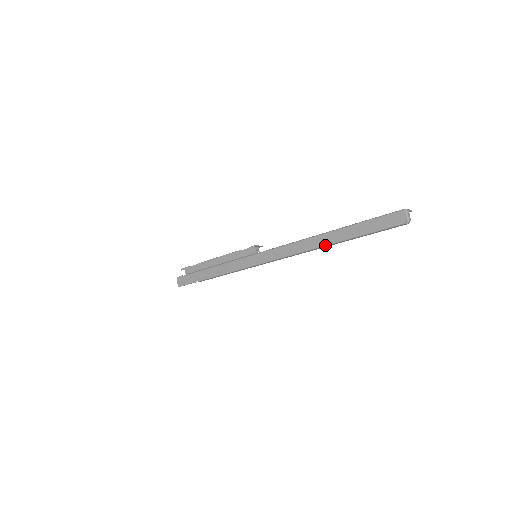
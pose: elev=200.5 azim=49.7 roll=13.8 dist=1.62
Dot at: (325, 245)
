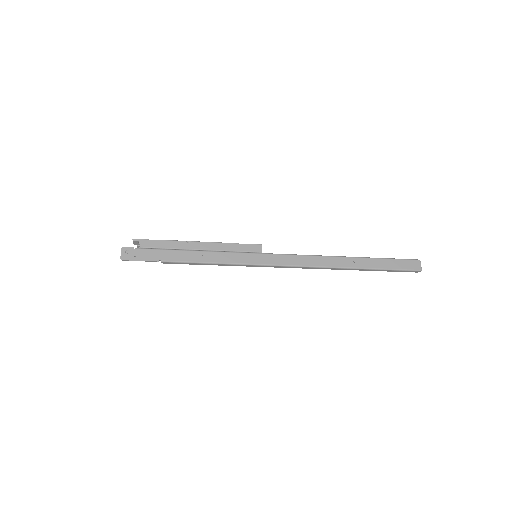
Dot at: (346, 267)
